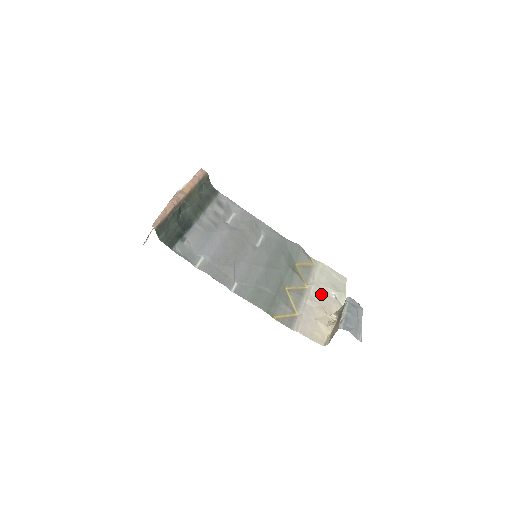
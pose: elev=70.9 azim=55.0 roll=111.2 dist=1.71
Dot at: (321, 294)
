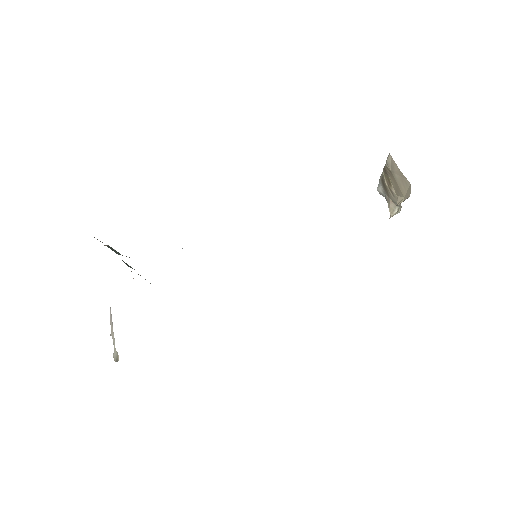
Dot at: occluded
